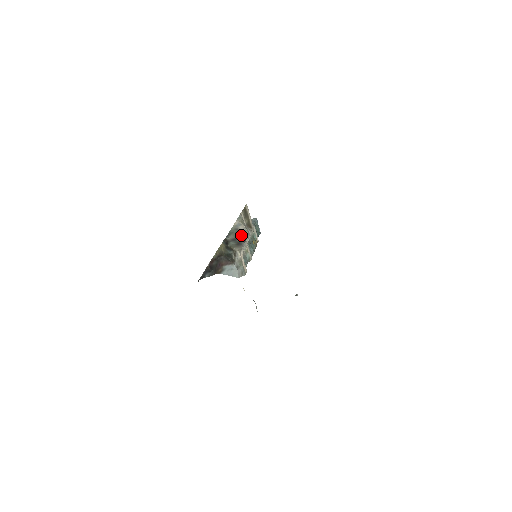
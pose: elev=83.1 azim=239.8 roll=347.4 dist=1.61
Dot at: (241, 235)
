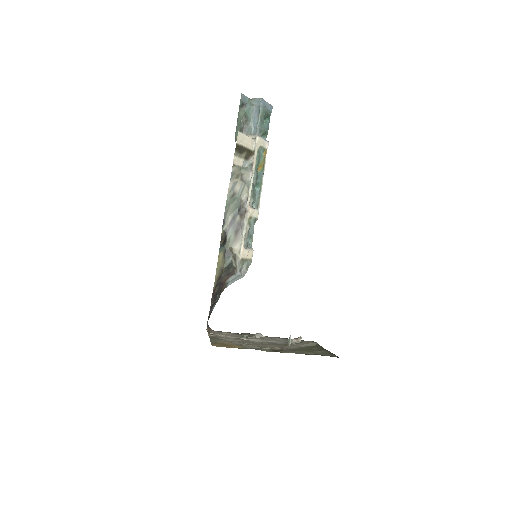
Dot at: (239, 201)
